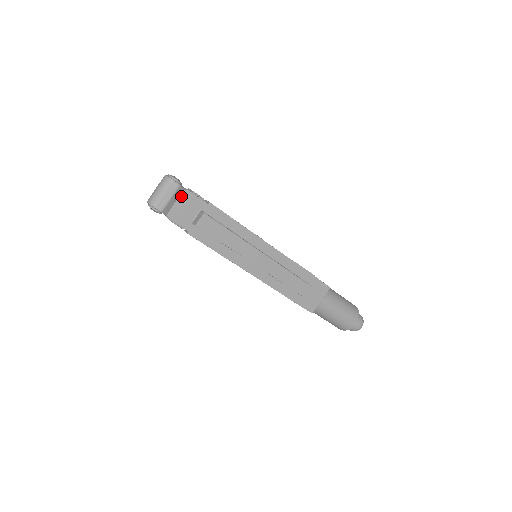
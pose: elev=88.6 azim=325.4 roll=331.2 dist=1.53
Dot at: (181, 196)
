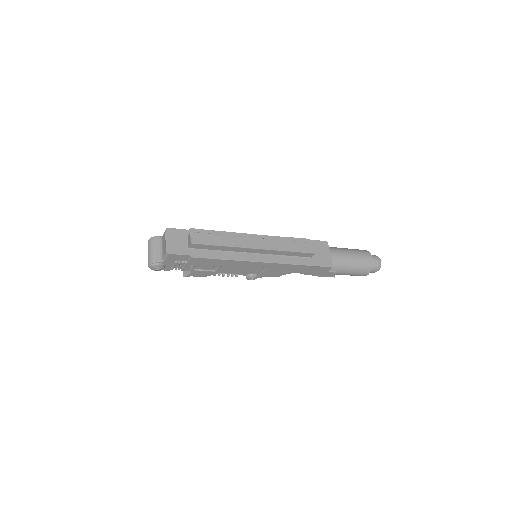
Dot at: (166, 234)
